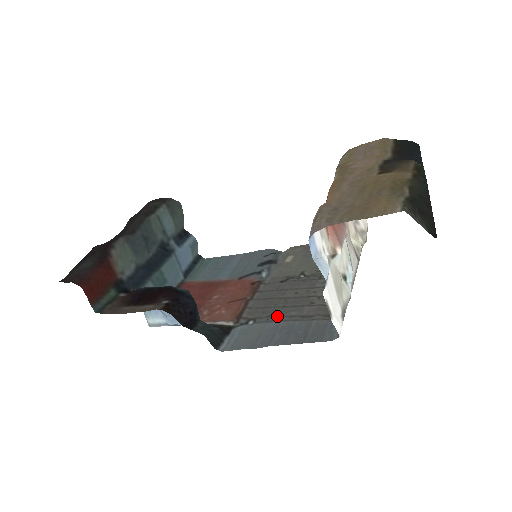
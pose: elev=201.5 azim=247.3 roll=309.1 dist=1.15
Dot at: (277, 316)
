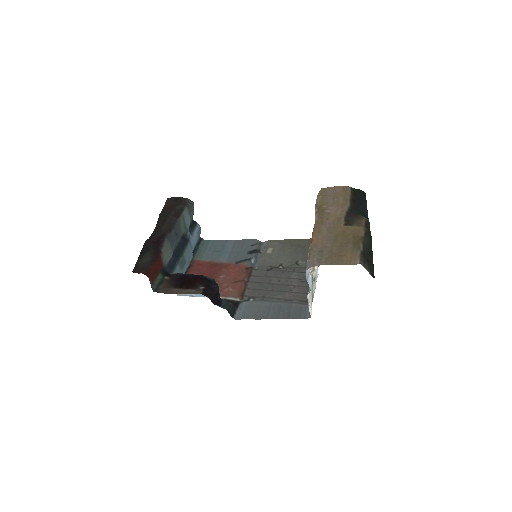
Dot at: (269, 297)
